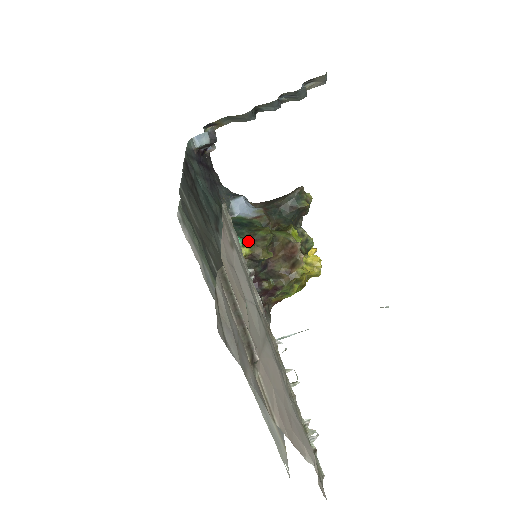
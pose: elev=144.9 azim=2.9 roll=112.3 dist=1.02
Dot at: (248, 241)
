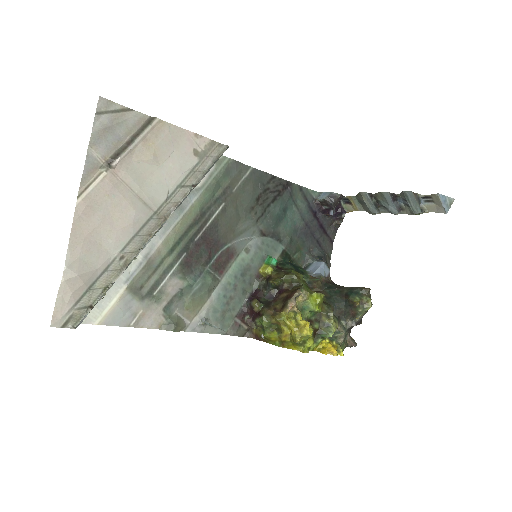
Dot at: (279, 269)
